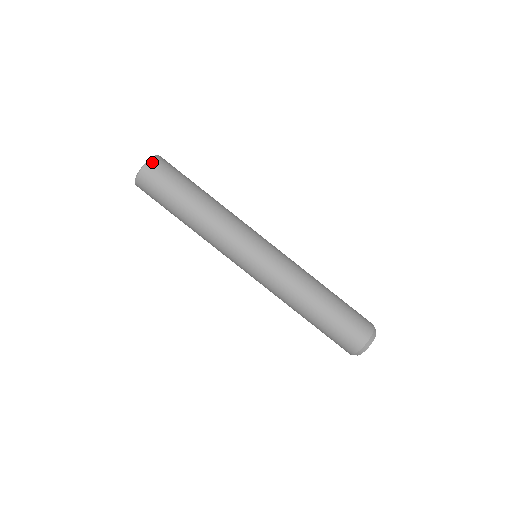
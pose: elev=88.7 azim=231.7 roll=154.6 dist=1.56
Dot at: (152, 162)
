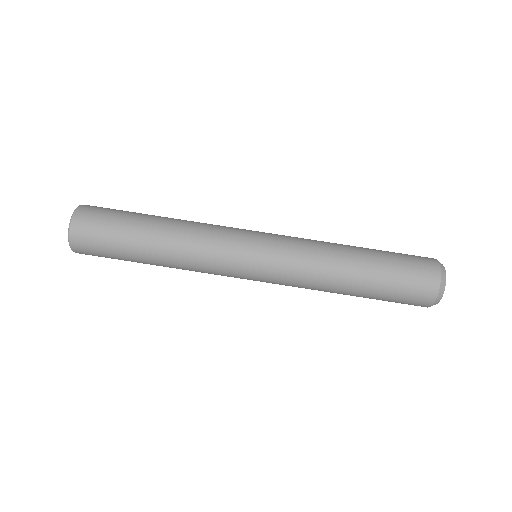
Dot at: (81, 208)
